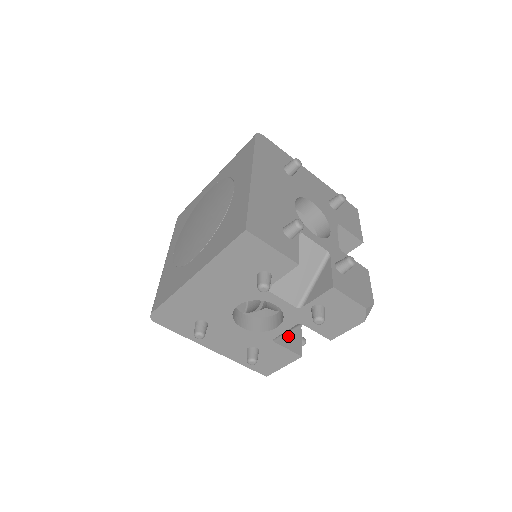
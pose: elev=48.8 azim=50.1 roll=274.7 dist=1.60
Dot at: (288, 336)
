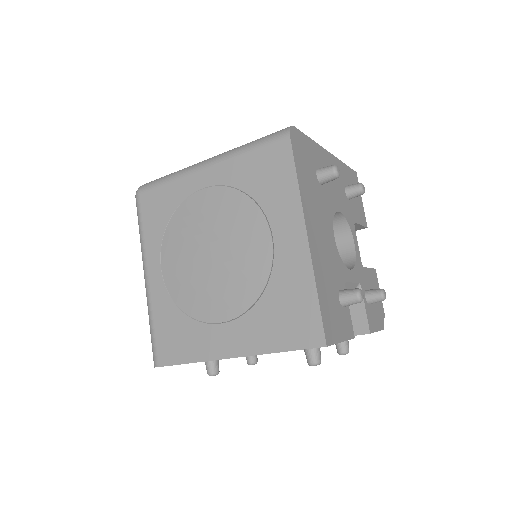
Dot at: occluded
